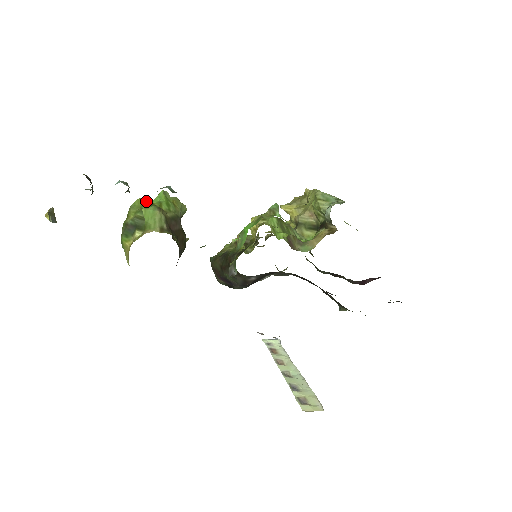
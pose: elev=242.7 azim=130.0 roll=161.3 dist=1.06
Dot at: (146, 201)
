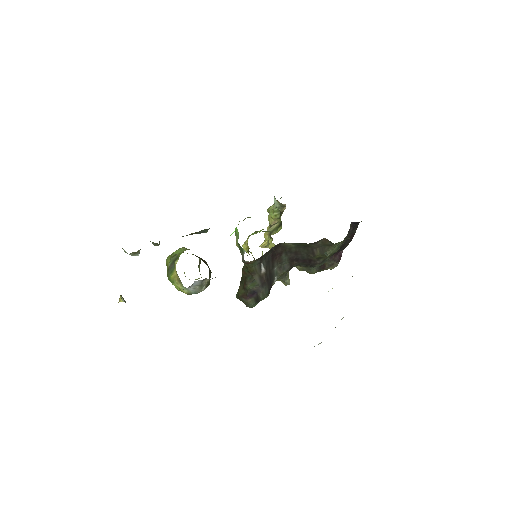
Dot at: occluded
